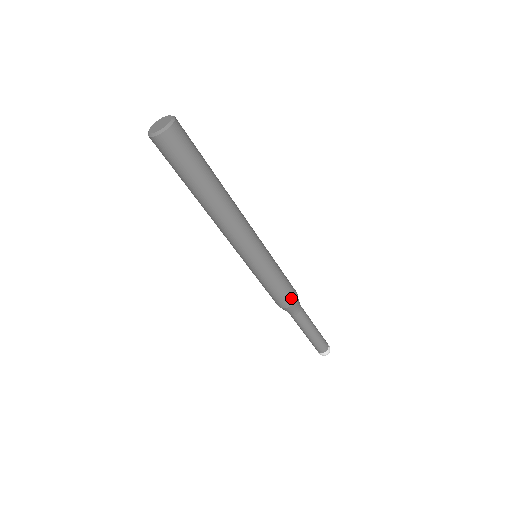
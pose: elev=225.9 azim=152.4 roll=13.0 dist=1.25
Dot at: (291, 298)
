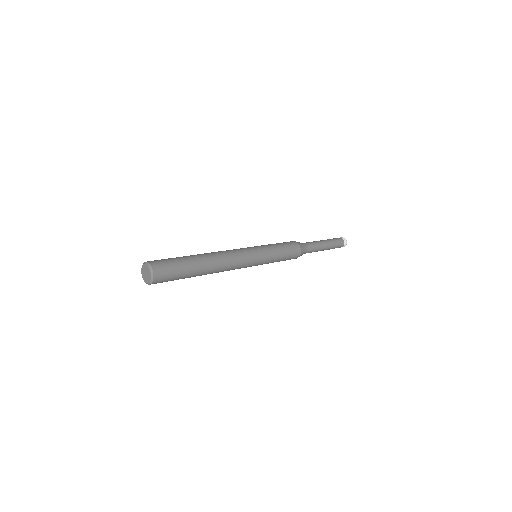
Dot at: (295, 257)
